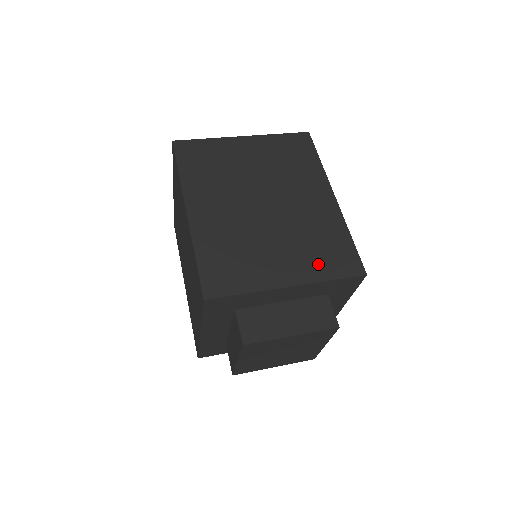
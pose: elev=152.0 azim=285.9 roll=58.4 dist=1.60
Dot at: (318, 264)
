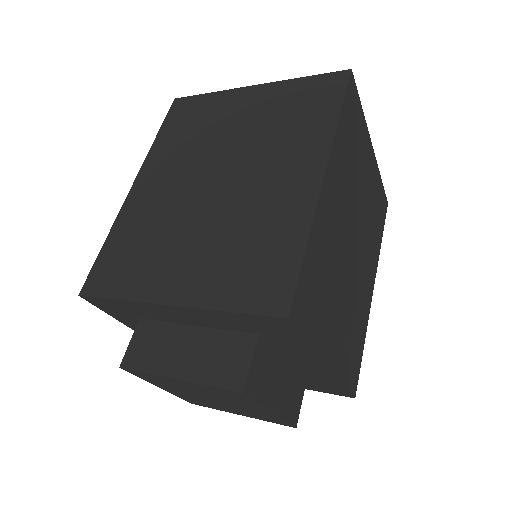
Dot at: (226, 281)
